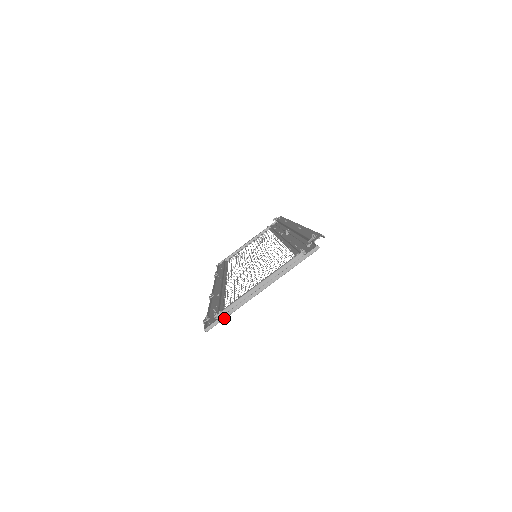
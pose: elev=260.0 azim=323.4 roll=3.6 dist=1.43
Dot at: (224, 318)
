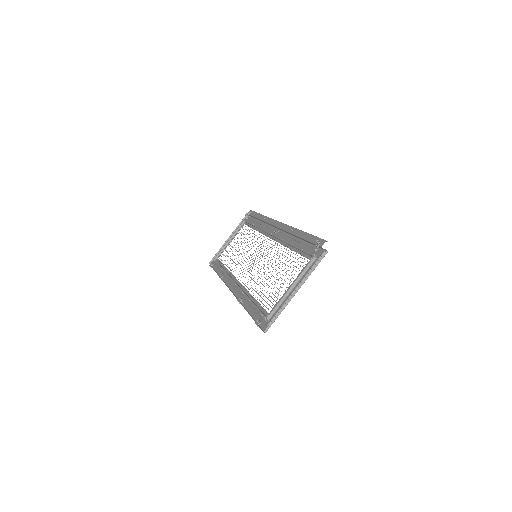
Dot at: (275, 319)
